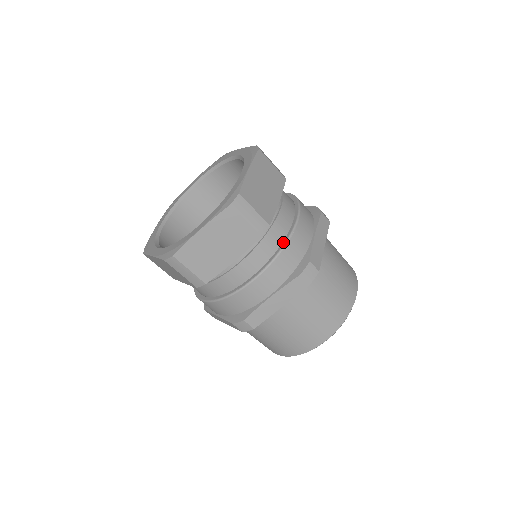
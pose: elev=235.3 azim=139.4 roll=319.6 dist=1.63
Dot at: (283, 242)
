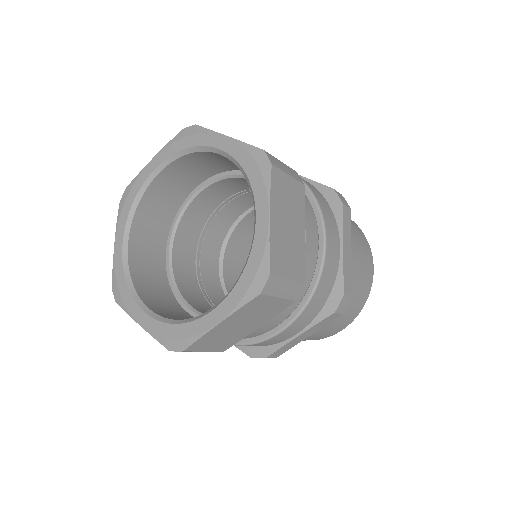
Dot at: (246, 340)
